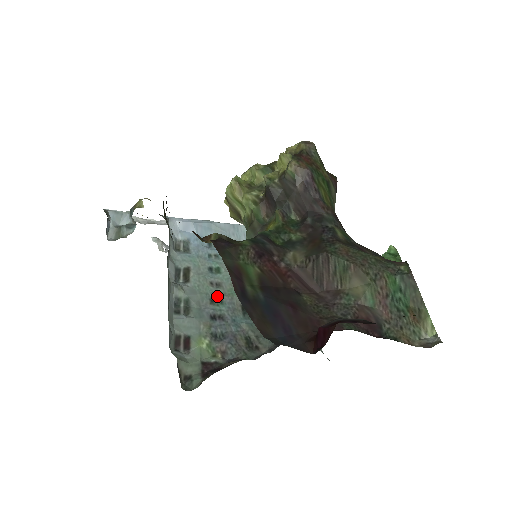
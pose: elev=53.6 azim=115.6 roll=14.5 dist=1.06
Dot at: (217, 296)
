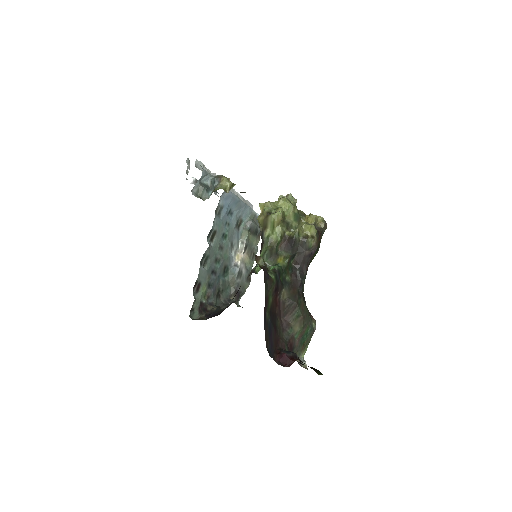
Dot at: (219, 257)
